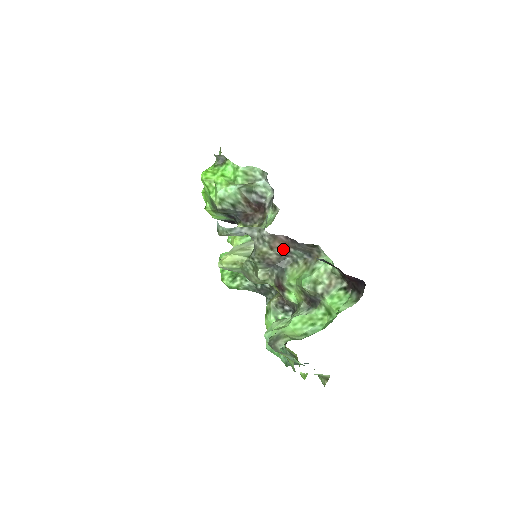
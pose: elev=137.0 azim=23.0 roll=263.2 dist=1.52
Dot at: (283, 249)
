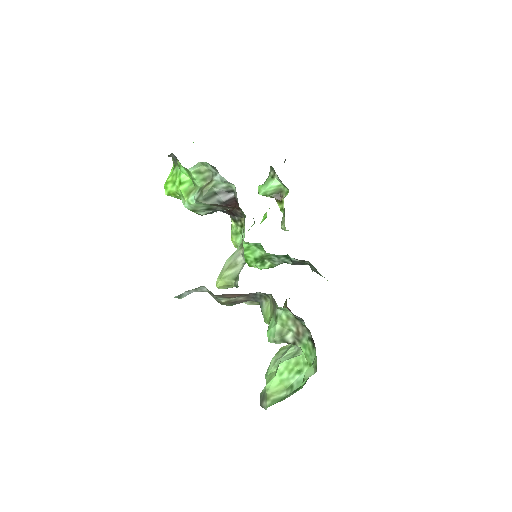
Dot at: (241, 295)
